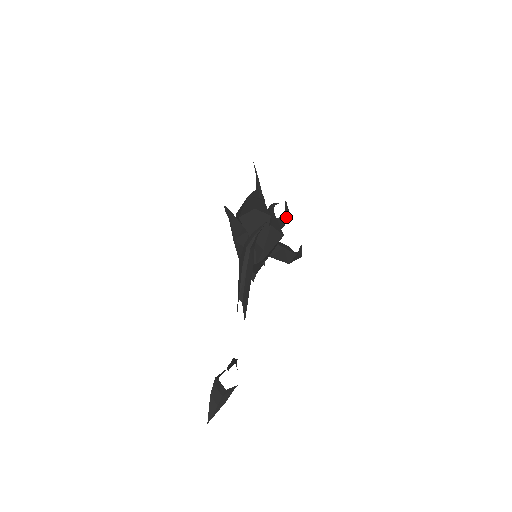
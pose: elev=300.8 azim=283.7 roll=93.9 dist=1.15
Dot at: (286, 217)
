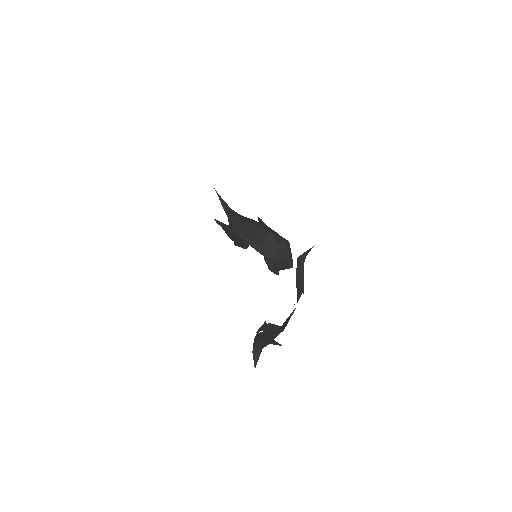
Dot at: occluded
